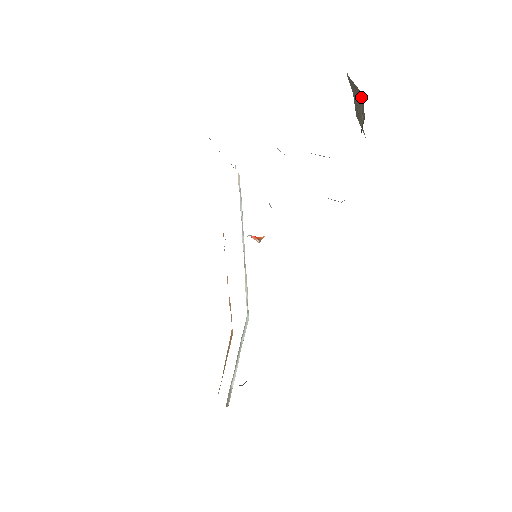
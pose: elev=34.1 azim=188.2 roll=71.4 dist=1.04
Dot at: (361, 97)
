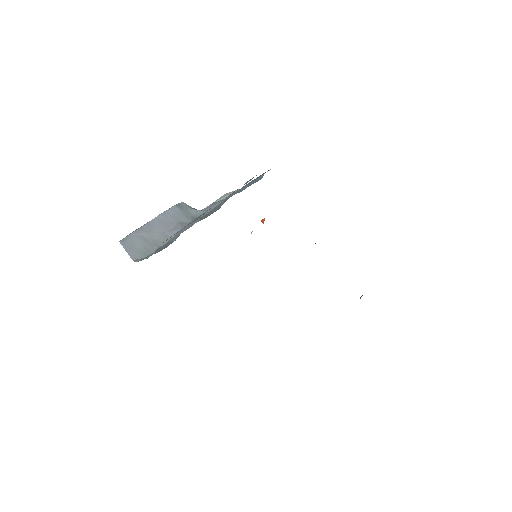
Dot at: occluded
